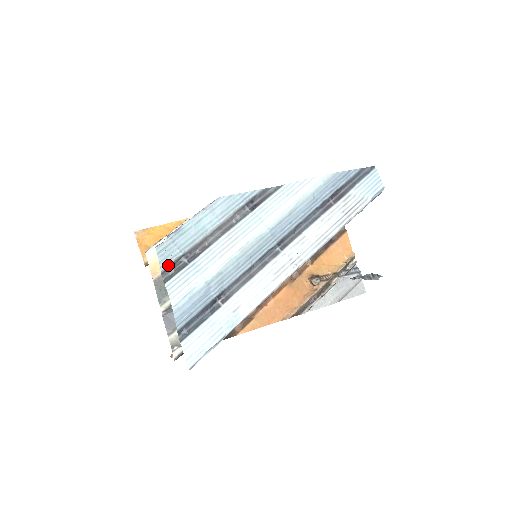
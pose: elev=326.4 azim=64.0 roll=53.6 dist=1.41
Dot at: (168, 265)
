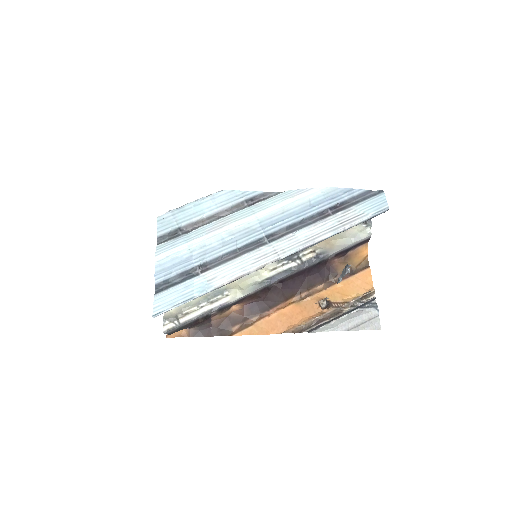
Dot at: (164, 232)
